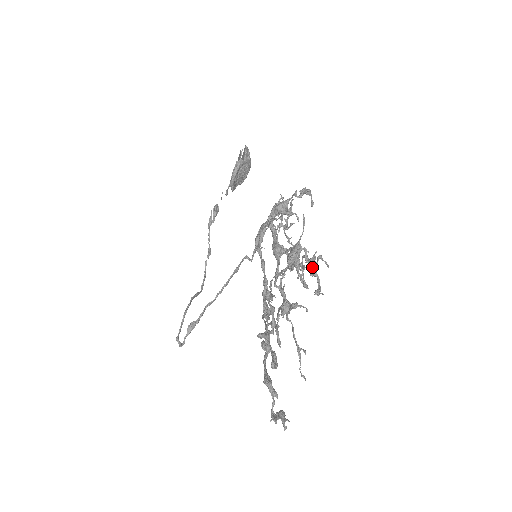
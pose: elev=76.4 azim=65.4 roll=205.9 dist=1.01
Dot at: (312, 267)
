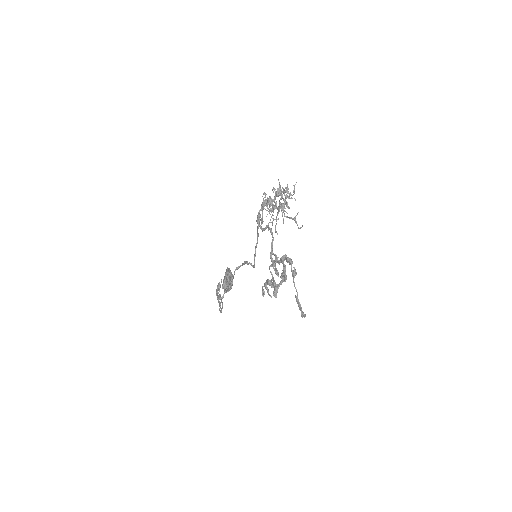
Dot at: occluded
